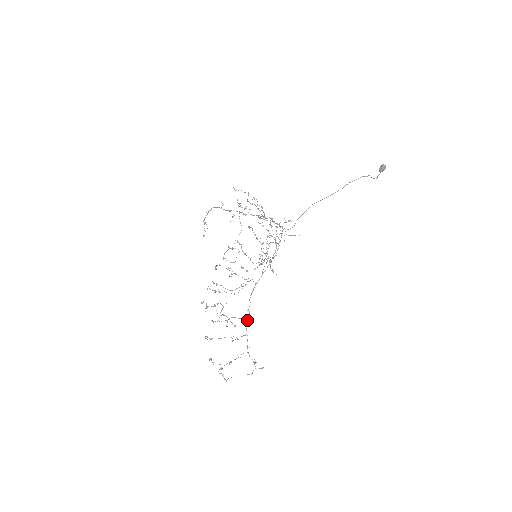
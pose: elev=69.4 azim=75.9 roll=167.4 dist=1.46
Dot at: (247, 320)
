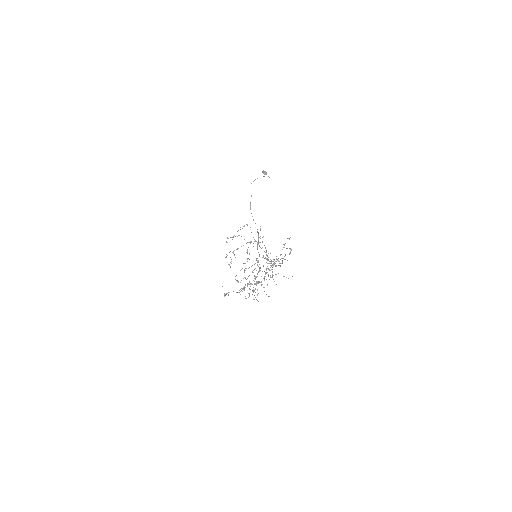
Dot at: occluded
